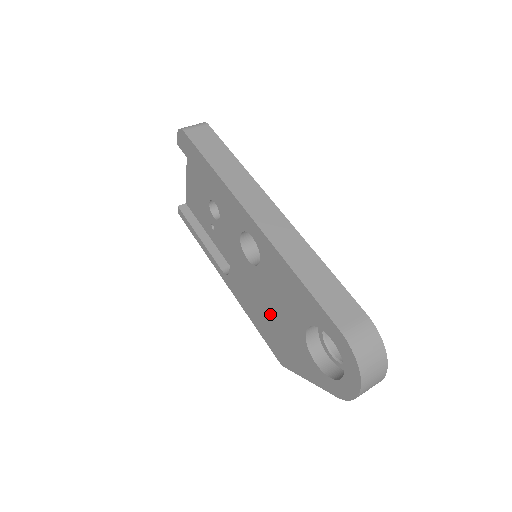
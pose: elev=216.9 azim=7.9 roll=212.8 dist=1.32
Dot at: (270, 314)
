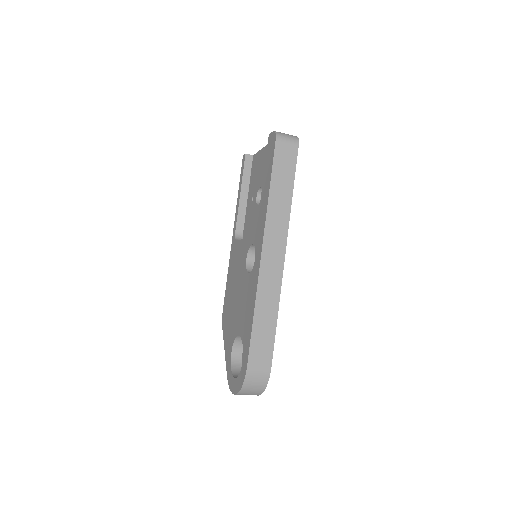
Dot at: (235, 297)
